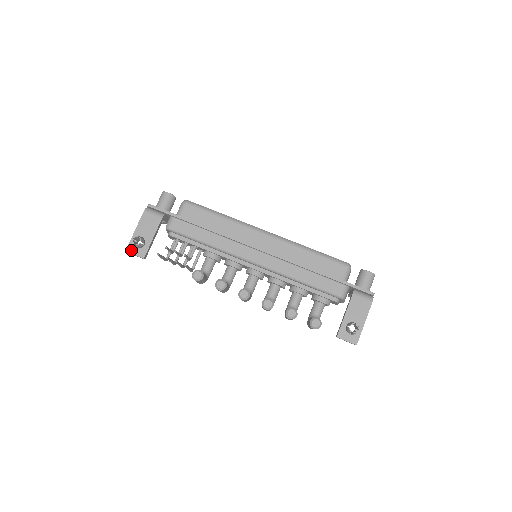
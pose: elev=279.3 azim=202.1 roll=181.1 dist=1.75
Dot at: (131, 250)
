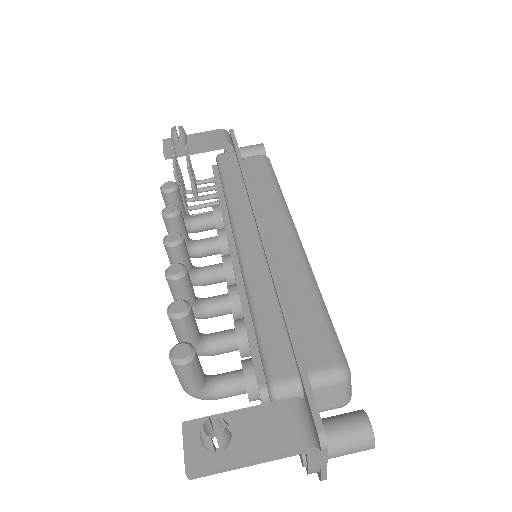
Dot at: (167, 142)
